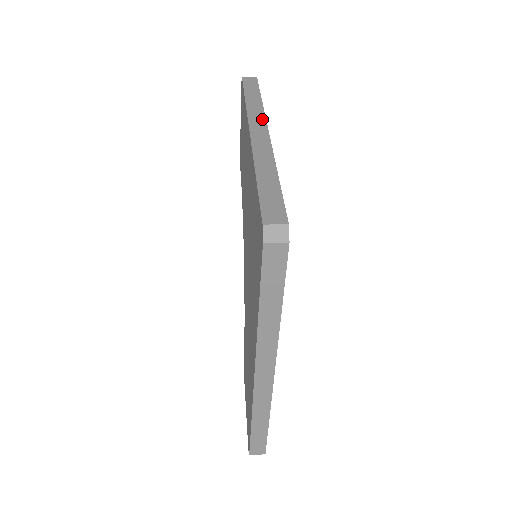
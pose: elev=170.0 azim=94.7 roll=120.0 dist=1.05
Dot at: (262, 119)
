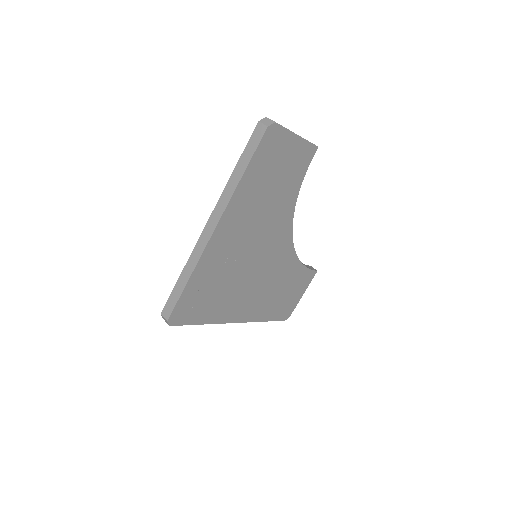
Dot at: (221, 212)
